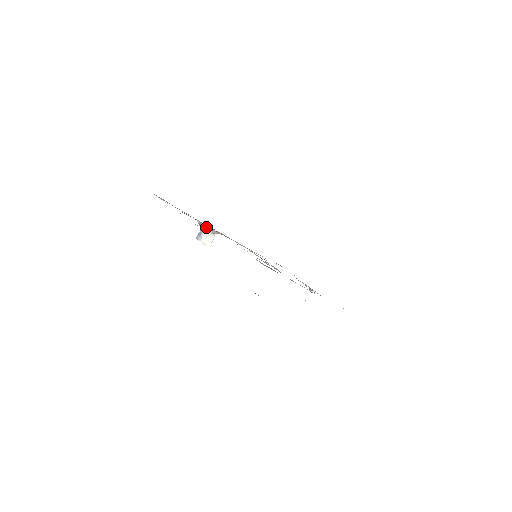
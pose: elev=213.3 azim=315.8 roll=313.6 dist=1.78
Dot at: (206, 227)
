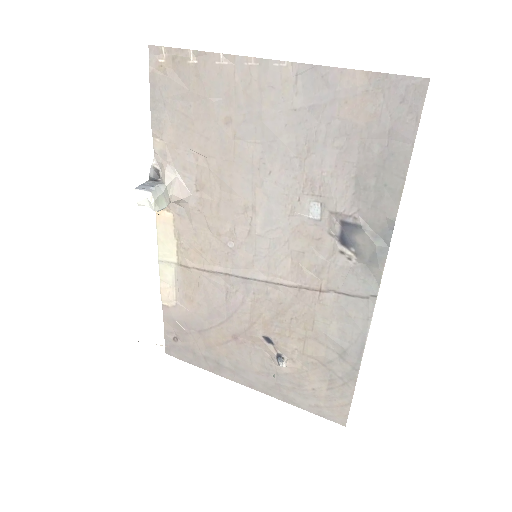
Dot at: (174, 177)
